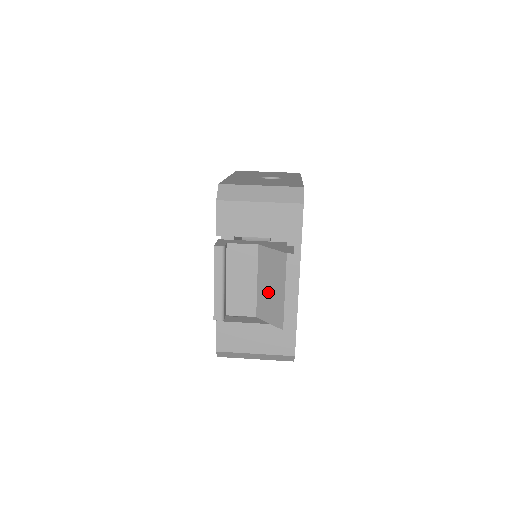
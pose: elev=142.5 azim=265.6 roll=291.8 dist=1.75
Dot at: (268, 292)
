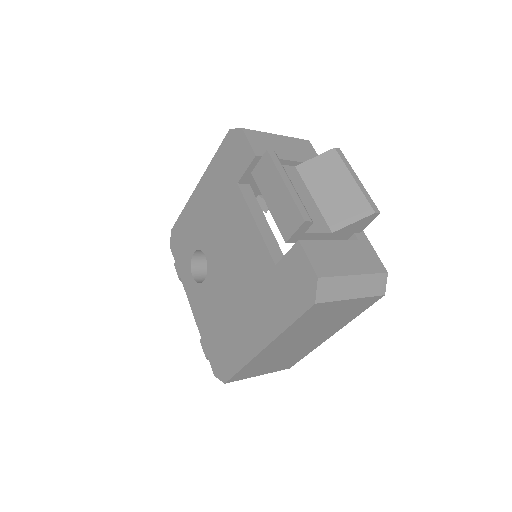
Dot at: (333, 195)
